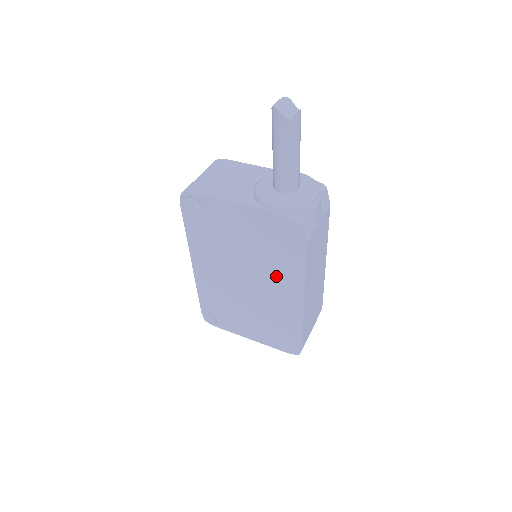
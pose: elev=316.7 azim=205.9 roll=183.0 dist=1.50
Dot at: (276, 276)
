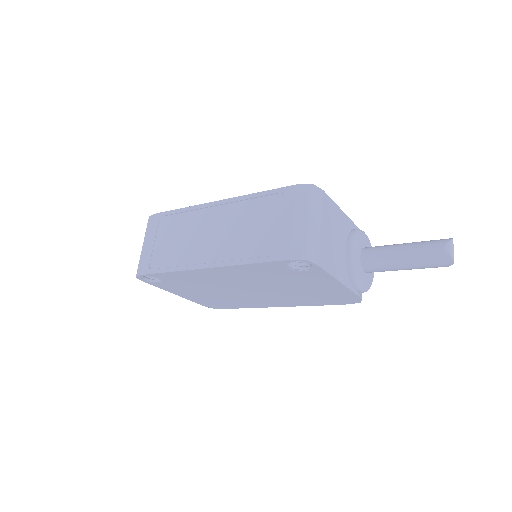
Dot at: (285, 299)
